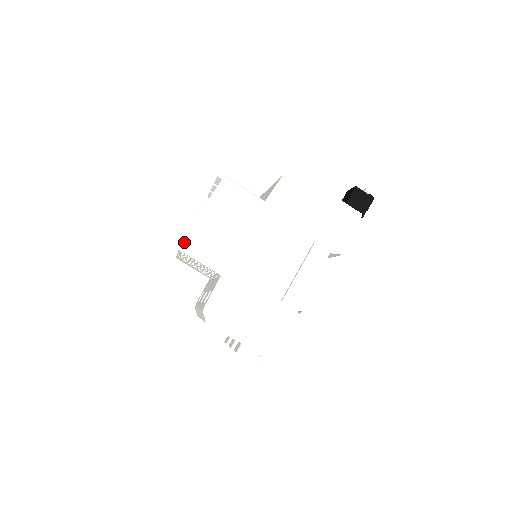
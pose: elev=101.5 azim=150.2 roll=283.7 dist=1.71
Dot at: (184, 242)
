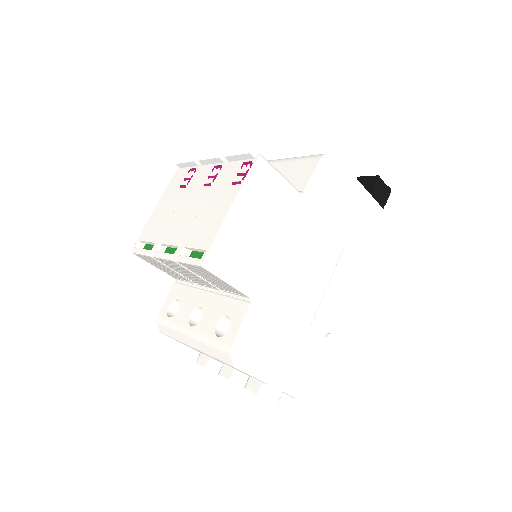
Dot at: (209, 254)
